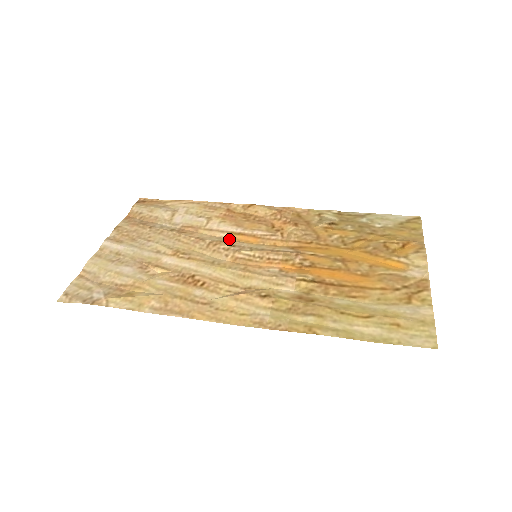
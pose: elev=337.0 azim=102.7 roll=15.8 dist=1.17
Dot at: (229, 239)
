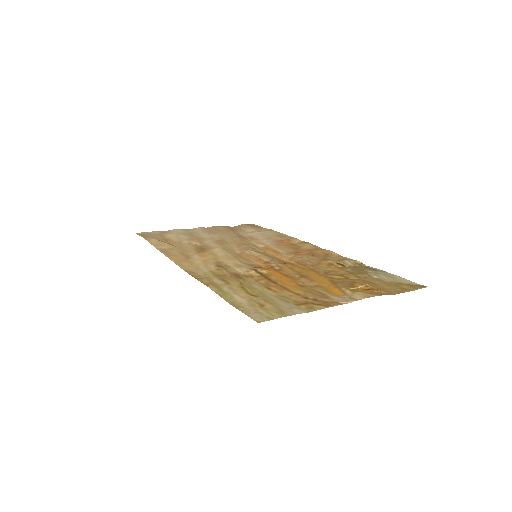
Dot at: (260, 248)
